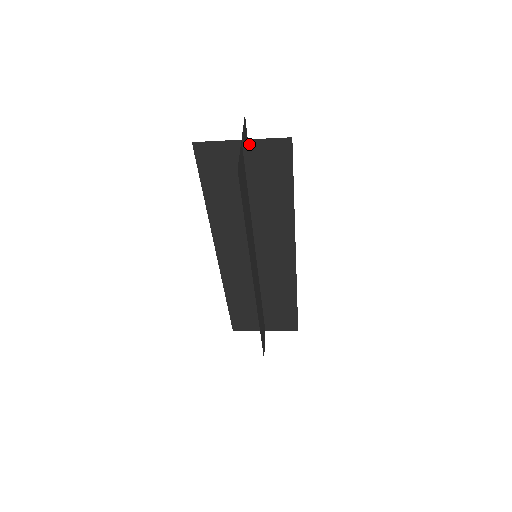
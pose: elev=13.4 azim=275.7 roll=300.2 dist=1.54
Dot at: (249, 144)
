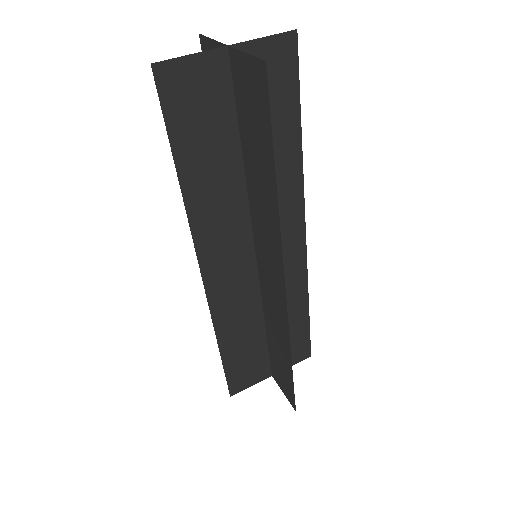
Dot at: (234, 57)
